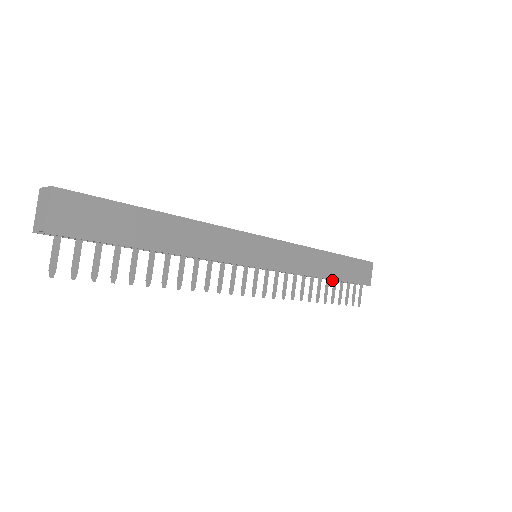
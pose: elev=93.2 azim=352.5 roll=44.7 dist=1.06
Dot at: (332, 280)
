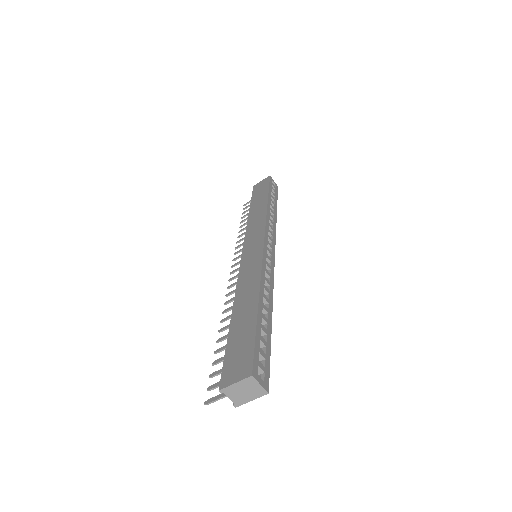
Dot at: occluded
